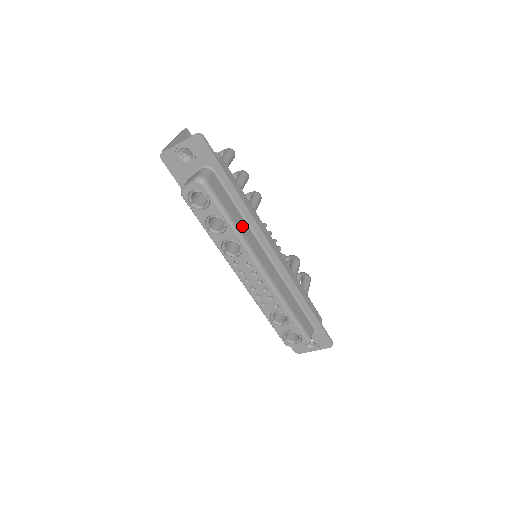
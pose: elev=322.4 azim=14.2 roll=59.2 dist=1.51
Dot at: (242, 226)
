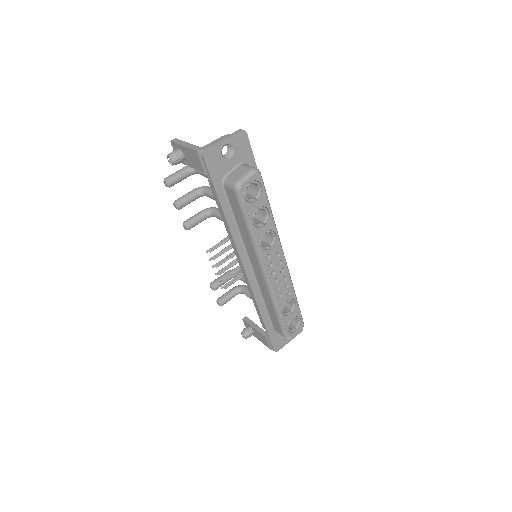
Dot at: occluded
